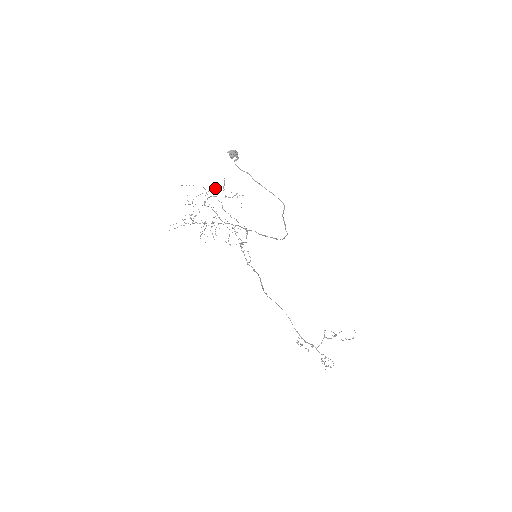
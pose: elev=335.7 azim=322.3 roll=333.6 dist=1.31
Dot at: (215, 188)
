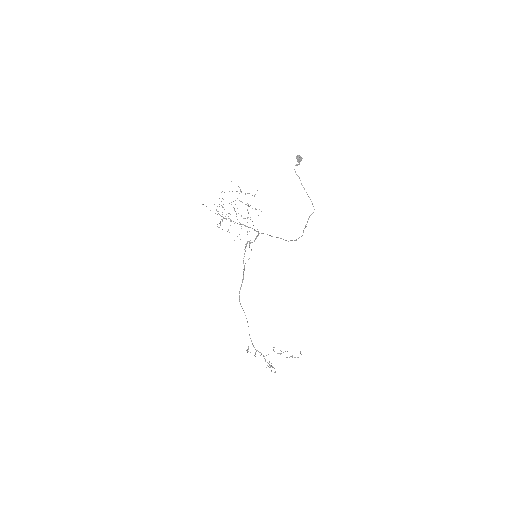
Dot at: (248, 193)
